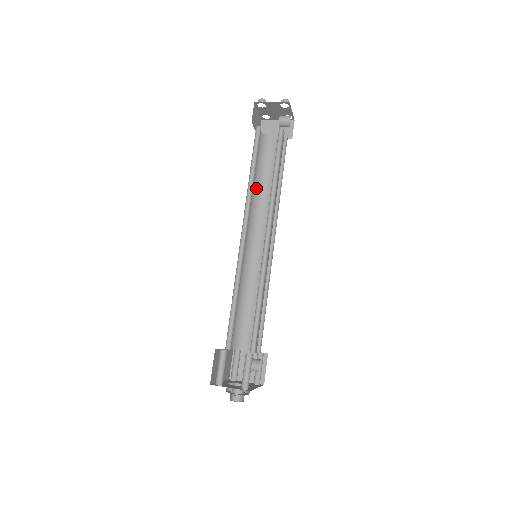
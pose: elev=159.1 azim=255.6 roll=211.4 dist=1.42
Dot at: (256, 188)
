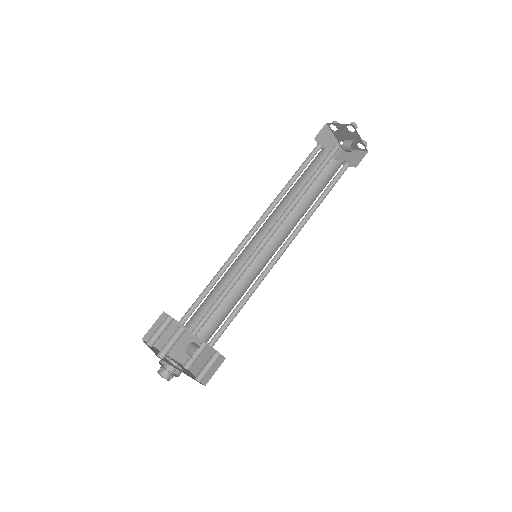
Dot at: occluded
